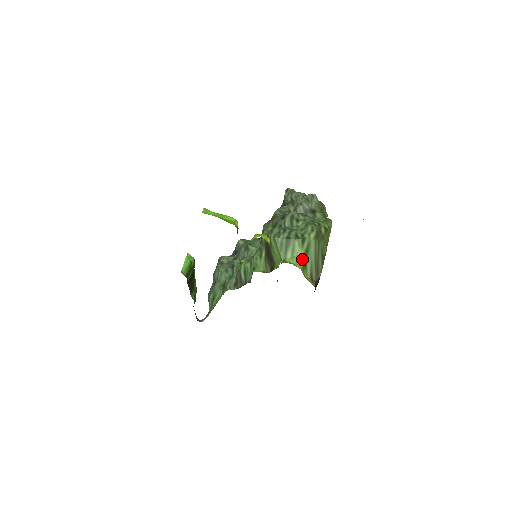
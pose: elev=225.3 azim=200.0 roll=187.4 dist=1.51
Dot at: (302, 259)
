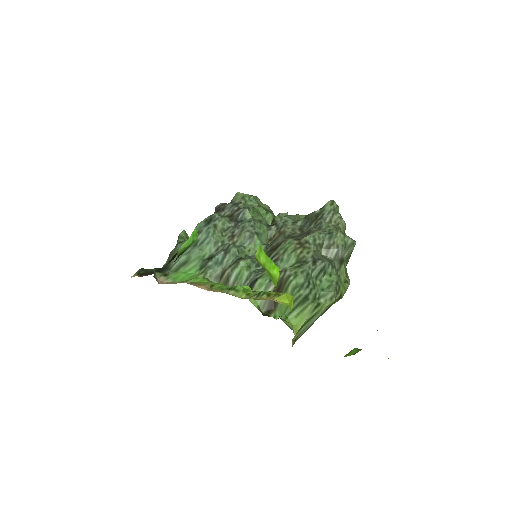
Dot at: (303, 324)
